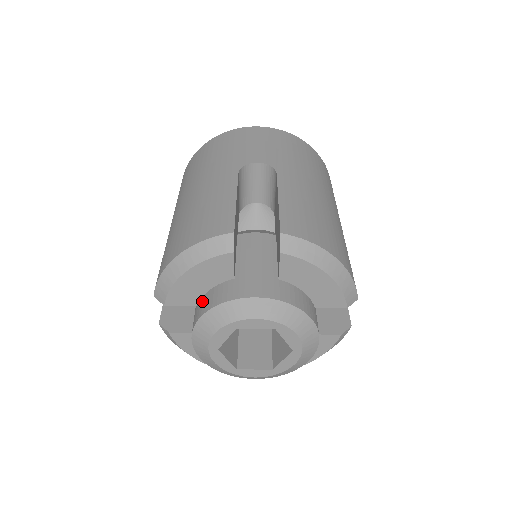
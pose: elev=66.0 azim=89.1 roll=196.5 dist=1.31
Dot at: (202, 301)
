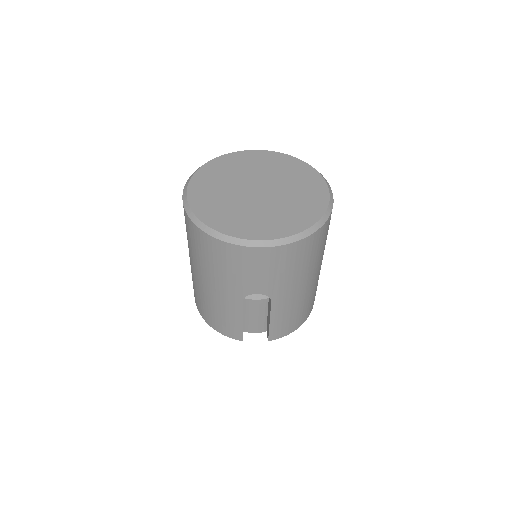
Dot at: occluded
